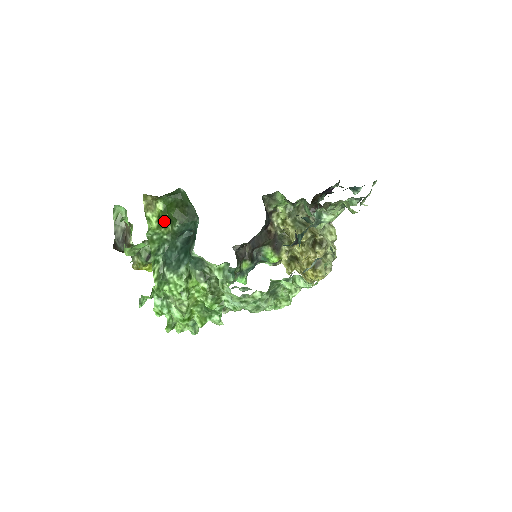
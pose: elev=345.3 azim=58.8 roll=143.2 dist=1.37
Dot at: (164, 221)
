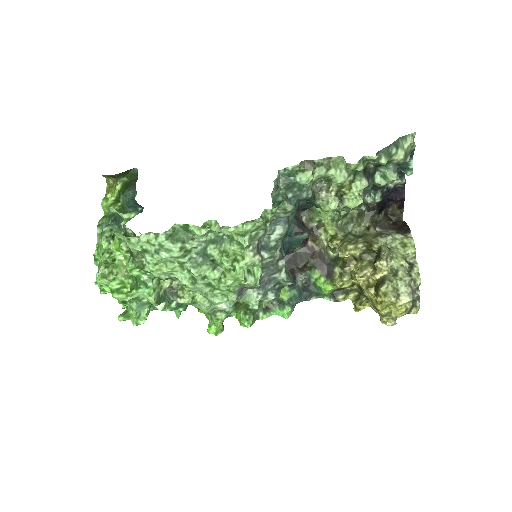
Dot at: occluded
